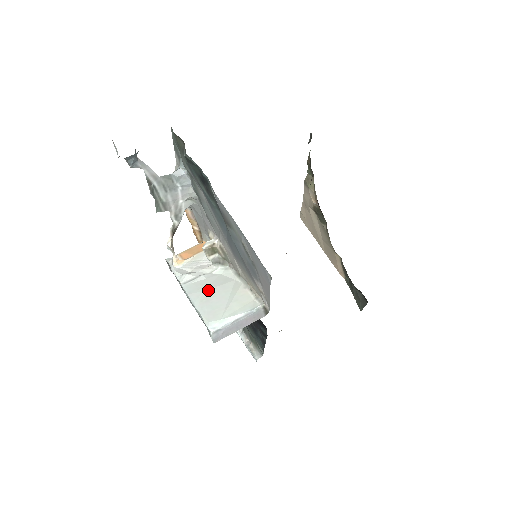
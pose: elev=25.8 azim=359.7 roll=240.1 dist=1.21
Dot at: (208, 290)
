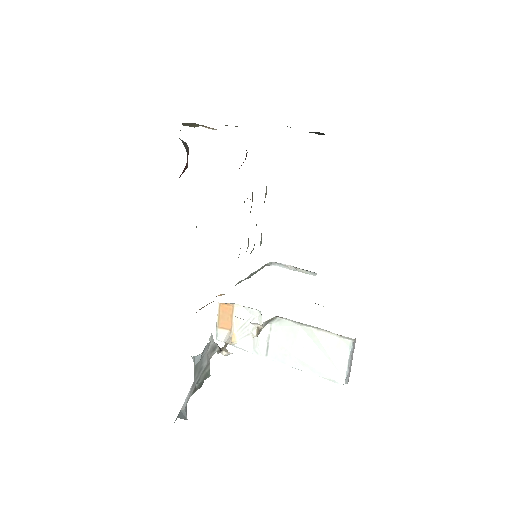
Dot at: (294, 352)
